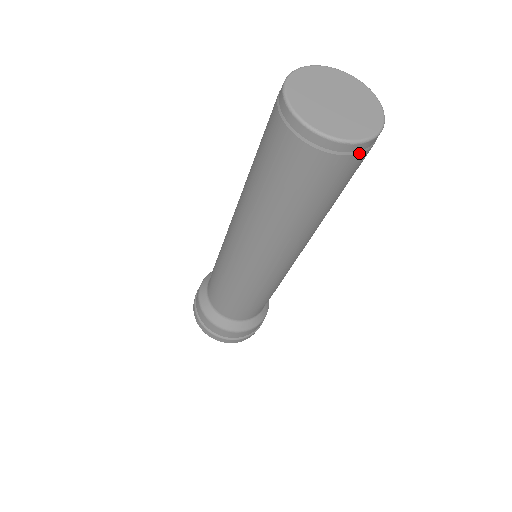
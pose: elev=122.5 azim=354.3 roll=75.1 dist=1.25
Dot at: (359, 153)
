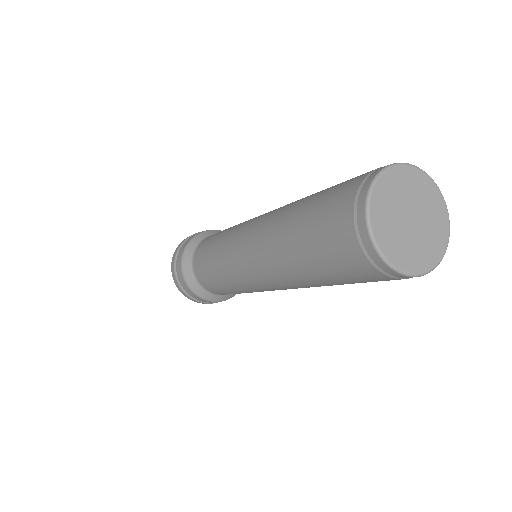
Dot at: (398, 278)
